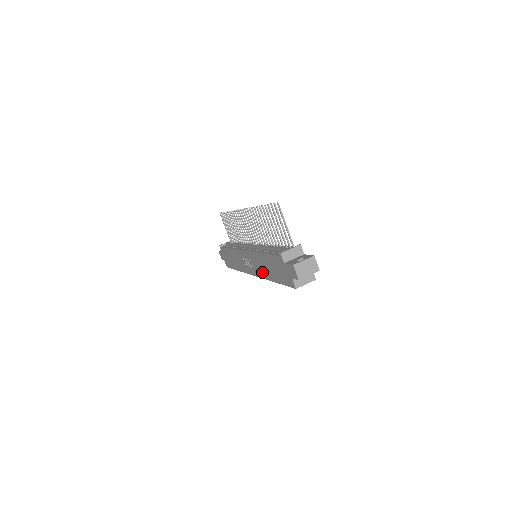
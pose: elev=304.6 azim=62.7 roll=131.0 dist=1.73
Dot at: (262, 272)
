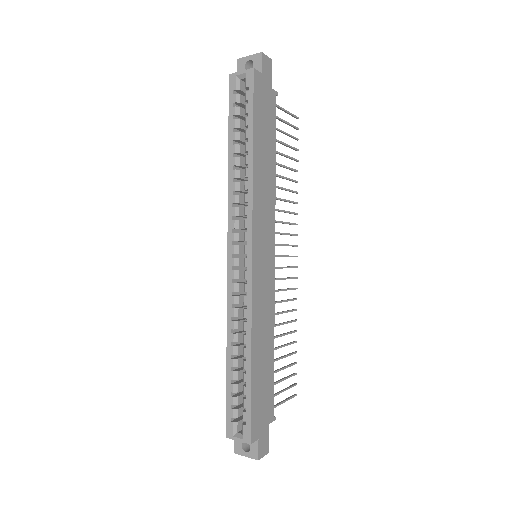
Dot at: occluded
